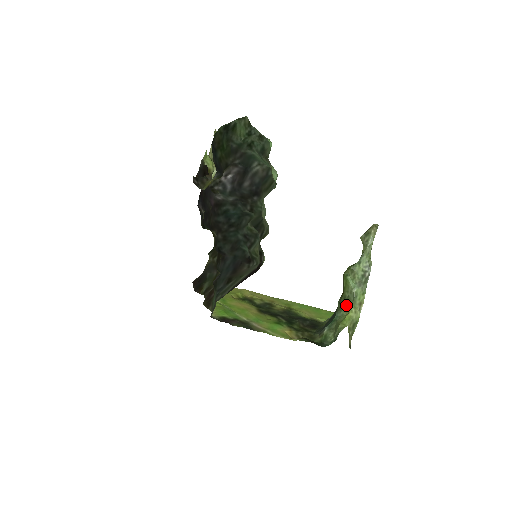
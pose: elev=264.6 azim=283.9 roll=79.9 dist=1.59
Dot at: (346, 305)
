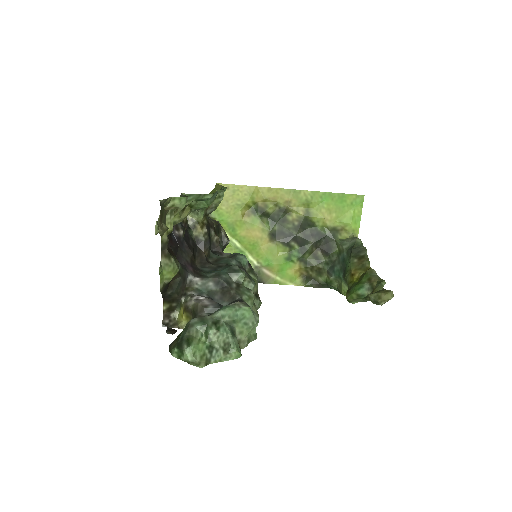
Dot at: occluded
